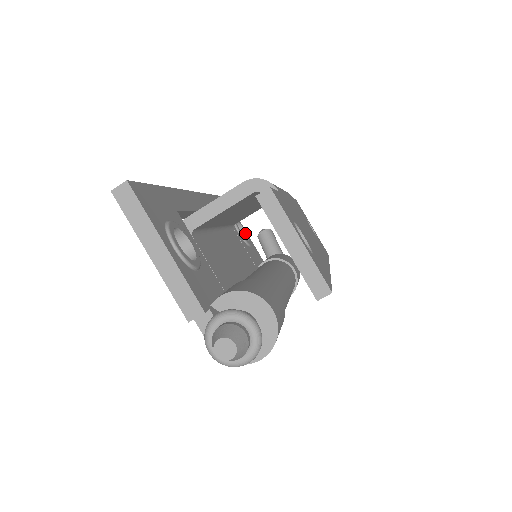
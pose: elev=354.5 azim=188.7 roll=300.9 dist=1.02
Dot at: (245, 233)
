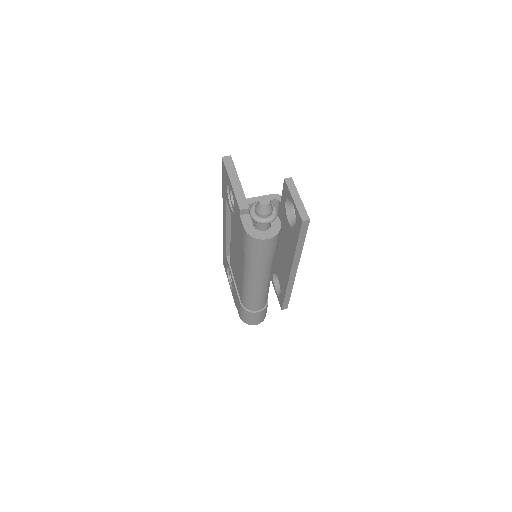
Dot at: occluded
